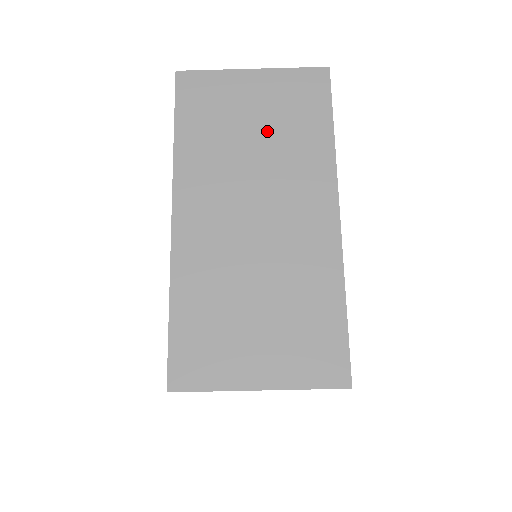
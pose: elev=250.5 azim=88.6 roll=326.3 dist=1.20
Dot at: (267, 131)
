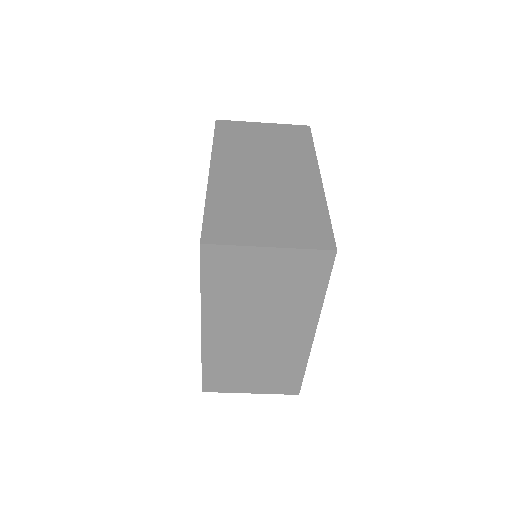
Dot at: (274, 290)
